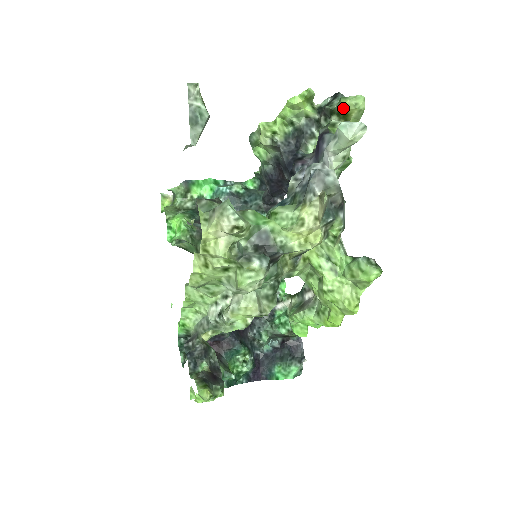
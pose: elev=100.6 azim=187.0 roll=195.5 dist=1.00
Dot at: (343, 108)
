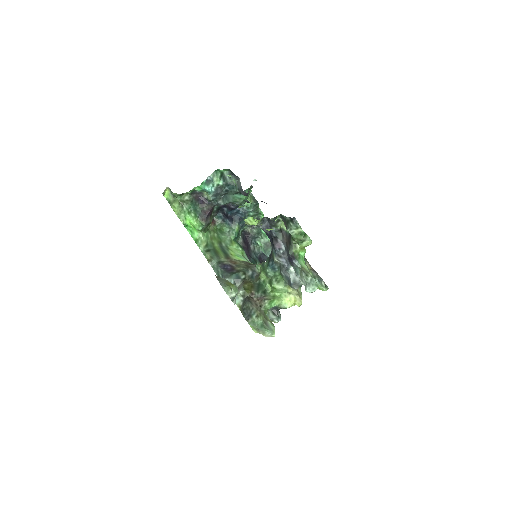
Dot at: (301, 247)
